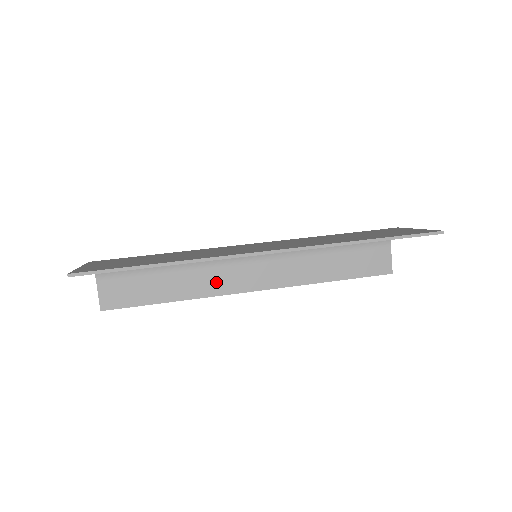
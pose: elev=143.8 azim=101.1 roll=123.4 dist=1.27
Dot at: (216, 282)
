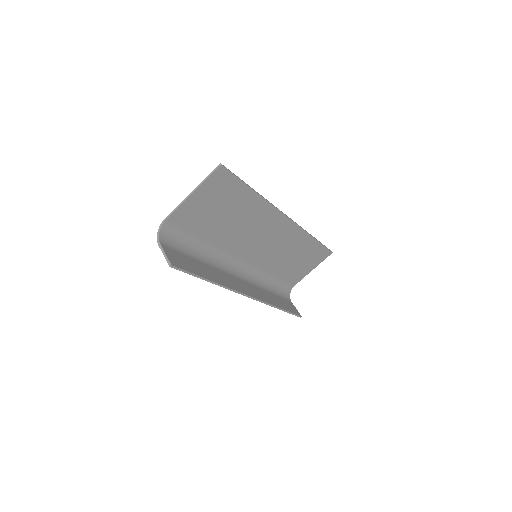
Dot at: (229, 281)
